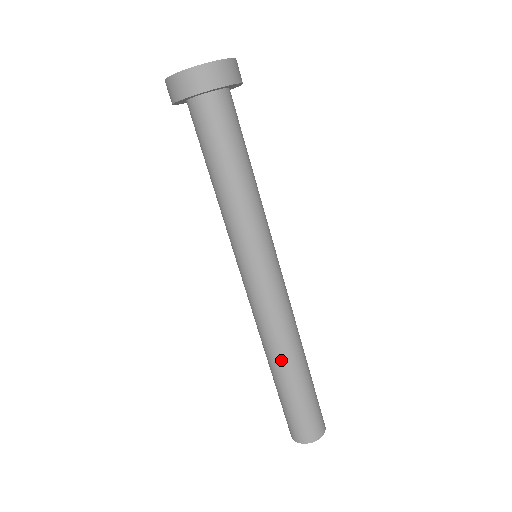
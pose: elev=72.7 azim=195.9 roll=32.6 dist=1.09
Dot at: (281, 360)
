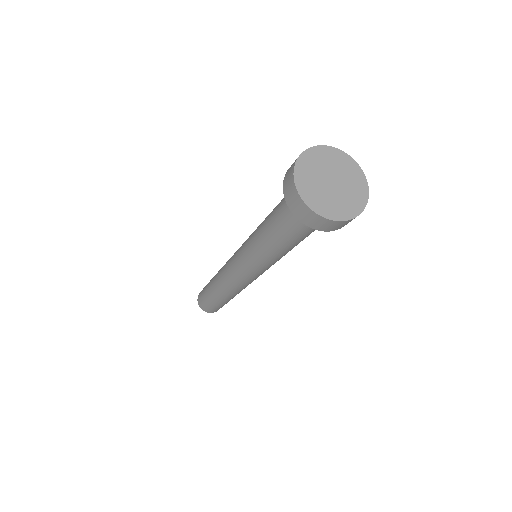
Dot at: (222, 294)
